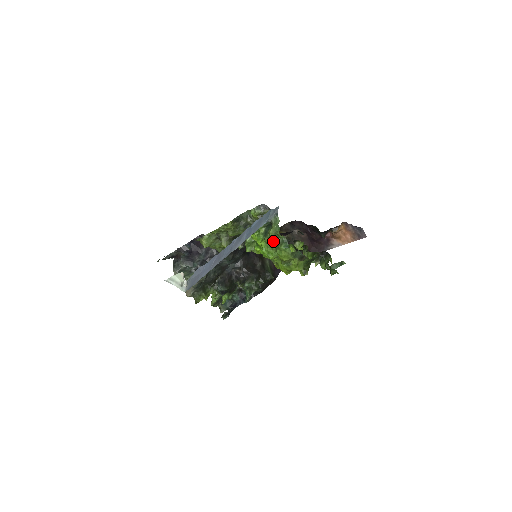
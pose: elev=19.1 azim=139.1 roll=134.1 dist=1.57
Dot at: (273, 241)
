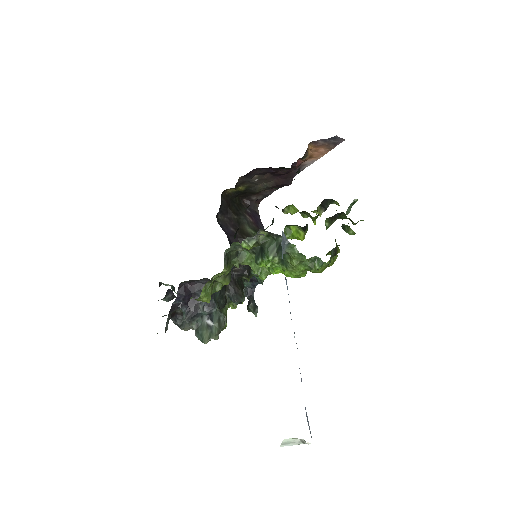
Dot at: (302, 268)
